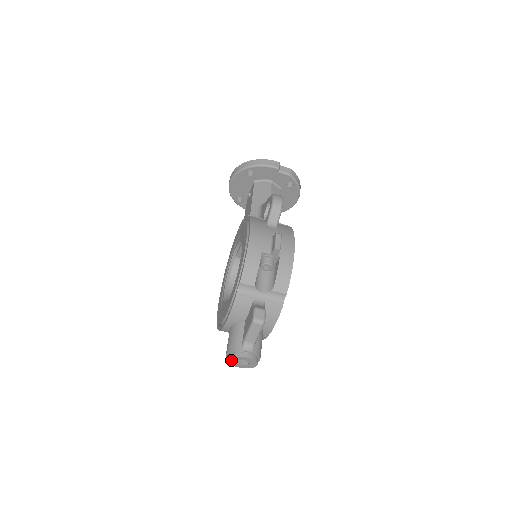
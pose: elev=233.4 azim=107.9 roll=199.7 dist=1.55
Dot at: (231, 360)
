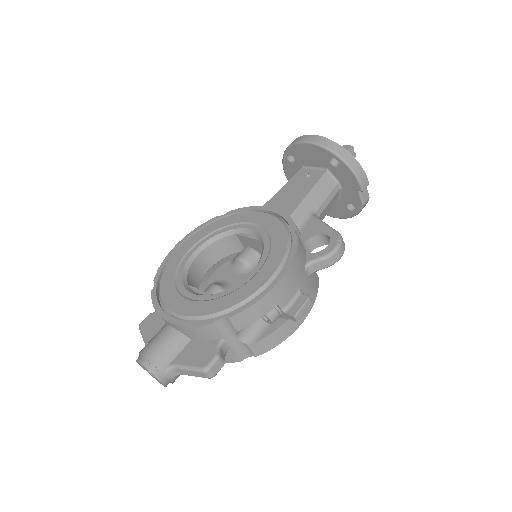
Dot at: (142, 365)
